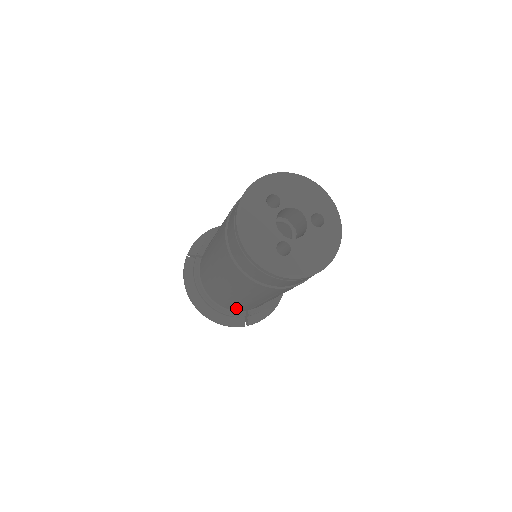
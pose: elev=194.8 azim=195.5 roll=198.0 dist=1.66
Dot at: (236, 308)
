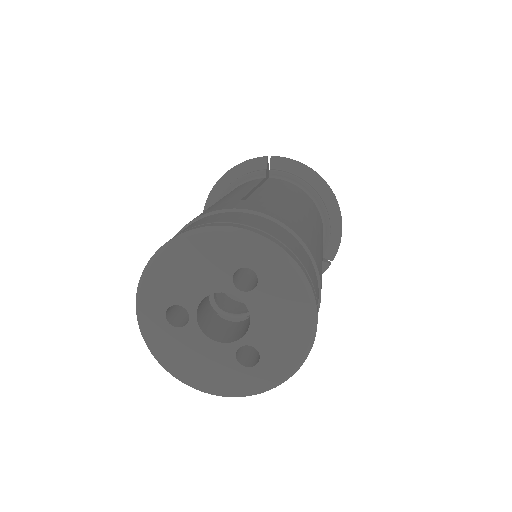
Dot at: occluded
